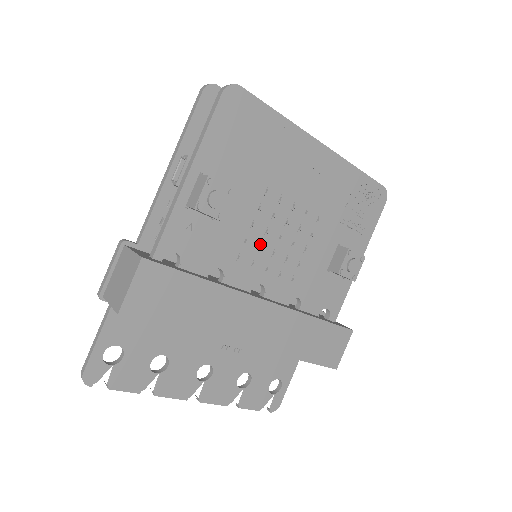
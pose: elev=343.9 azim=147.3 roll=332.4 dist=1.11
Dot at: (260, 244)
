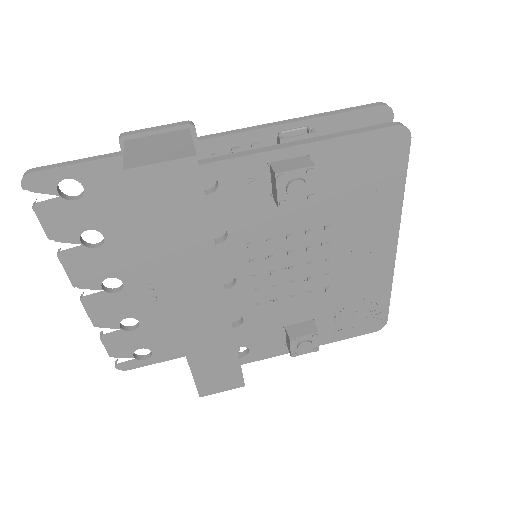
Dot at: (273, 254)
